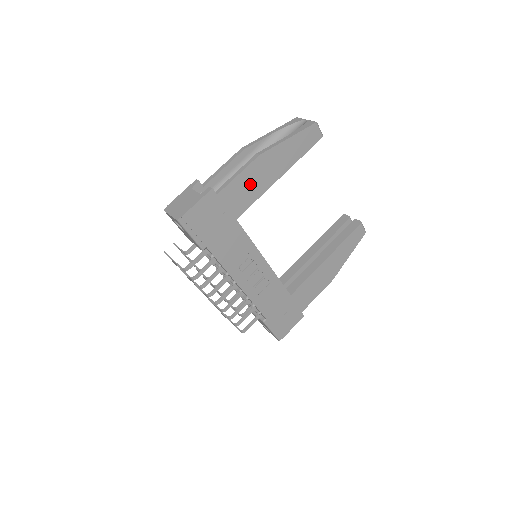
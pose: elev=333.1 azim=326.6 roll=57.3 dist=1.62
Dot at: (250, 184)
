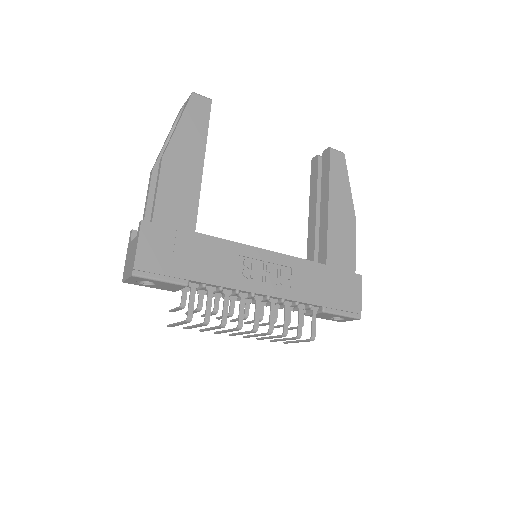
Dot at: (178, 190)
